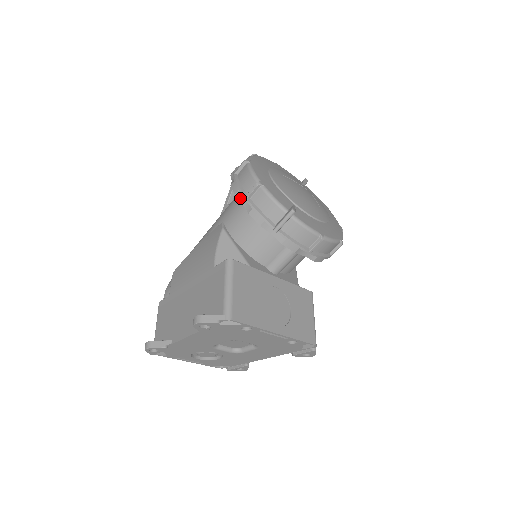
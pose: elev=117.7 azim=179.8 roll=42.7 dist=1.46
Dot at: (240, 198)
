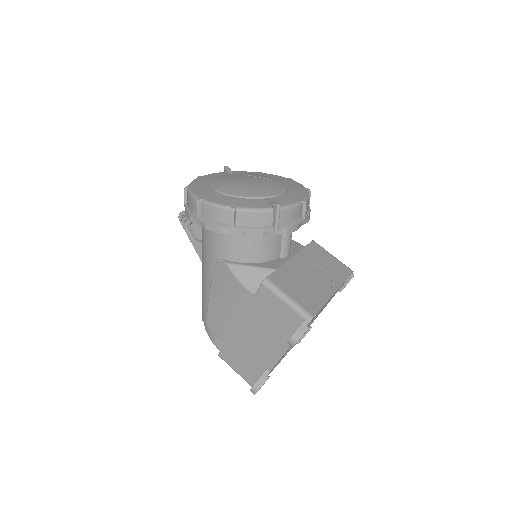
Dot at: (226, 232)
